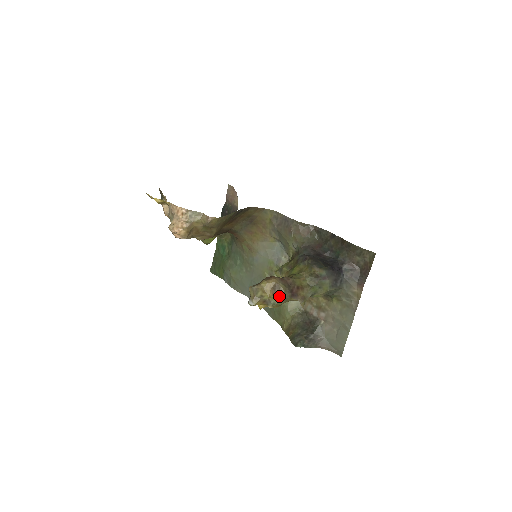
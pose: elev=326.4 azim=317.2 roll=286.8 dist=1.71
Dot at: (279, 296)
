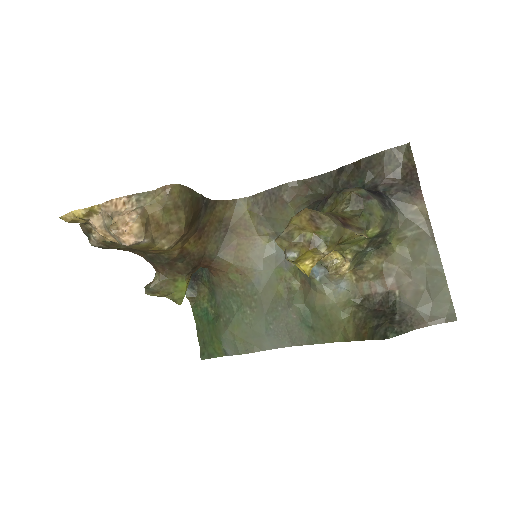
Dot at: (326, 228)
